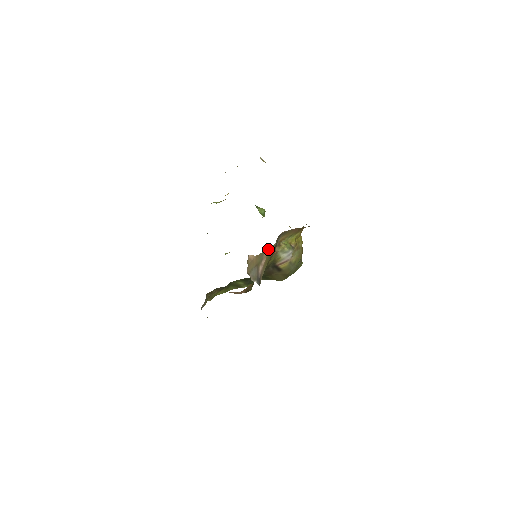
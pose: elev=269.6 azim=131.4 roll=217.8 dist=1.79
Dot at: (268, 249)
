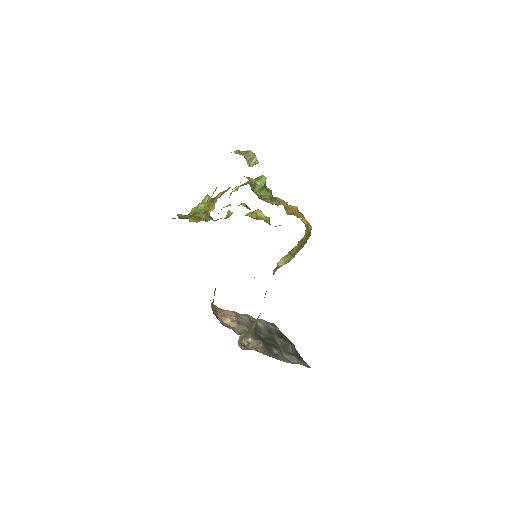
Dot at: (259, 315)
